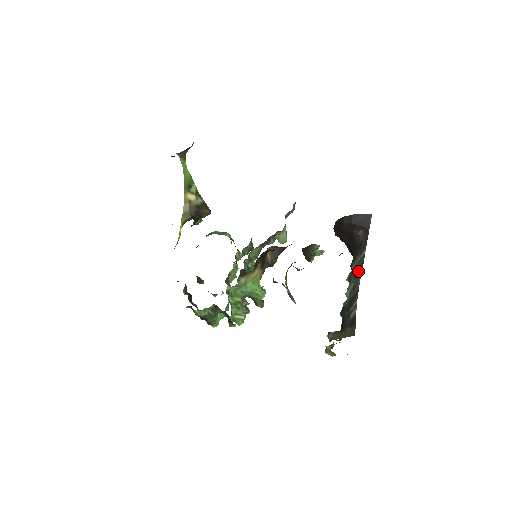
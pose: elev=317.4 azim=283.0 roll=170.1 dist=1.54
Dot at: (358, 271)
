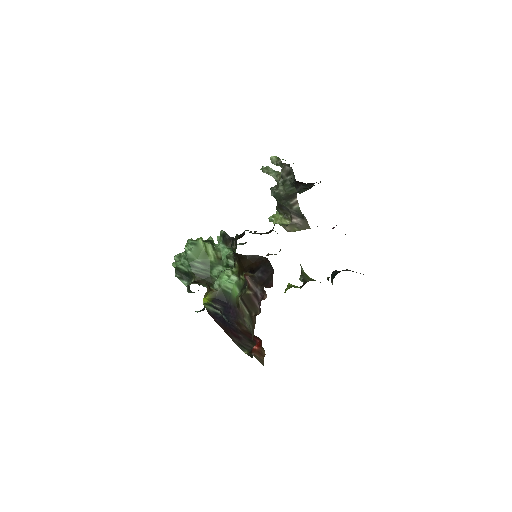
Dot at: occluded
